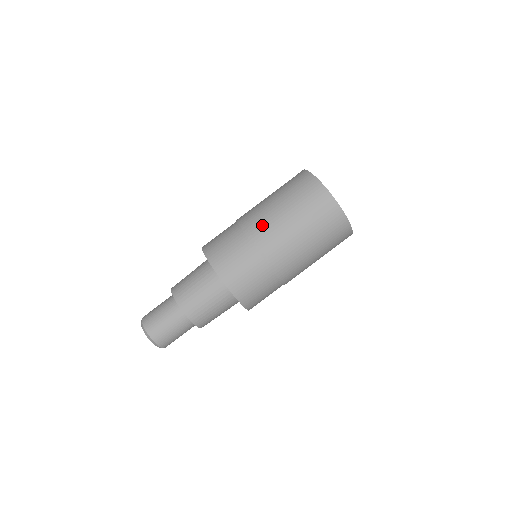
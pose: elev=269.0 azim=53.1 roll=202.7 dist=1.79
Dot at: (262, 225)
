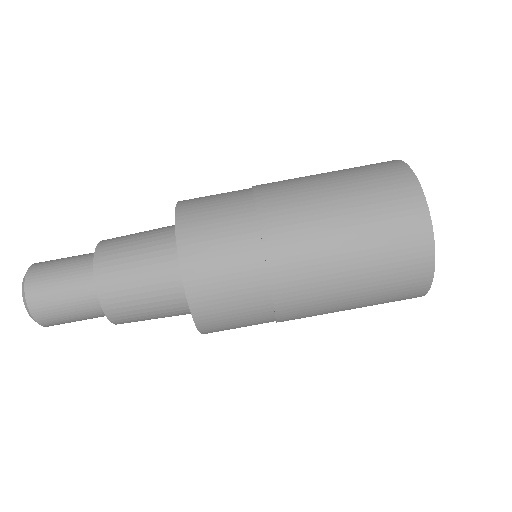
Dot at: (285, 187)
